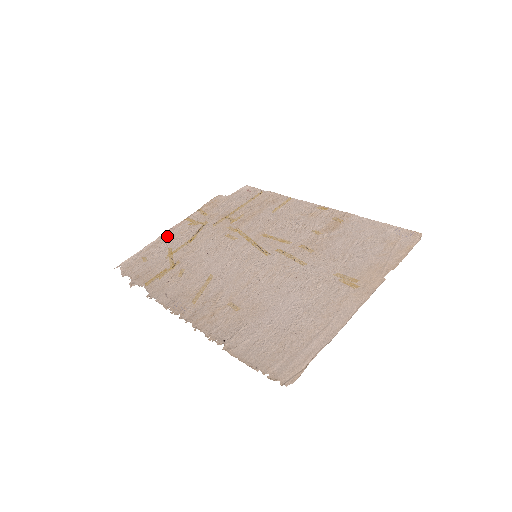
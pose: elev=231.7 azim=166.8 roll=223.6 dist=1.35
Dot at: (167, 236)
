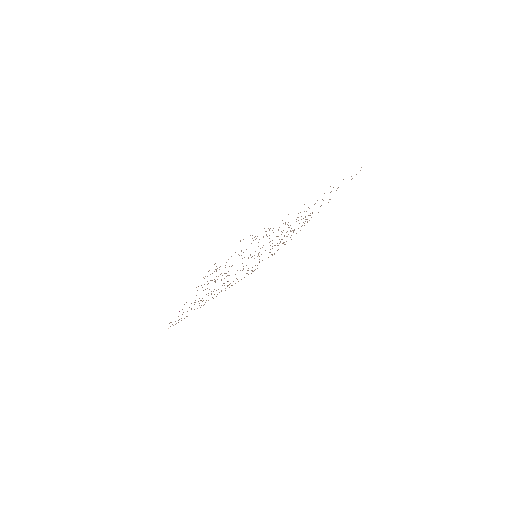
Dot at: occluded
